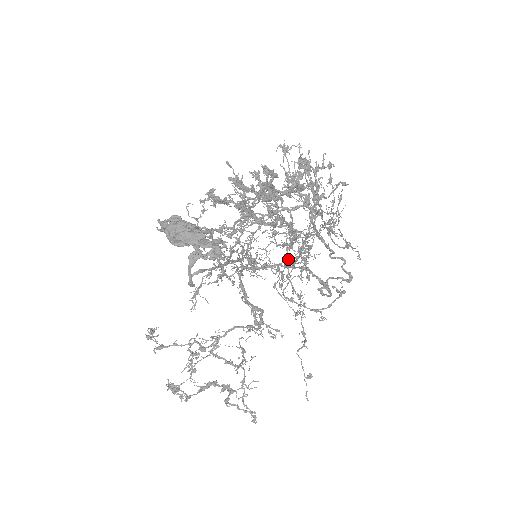
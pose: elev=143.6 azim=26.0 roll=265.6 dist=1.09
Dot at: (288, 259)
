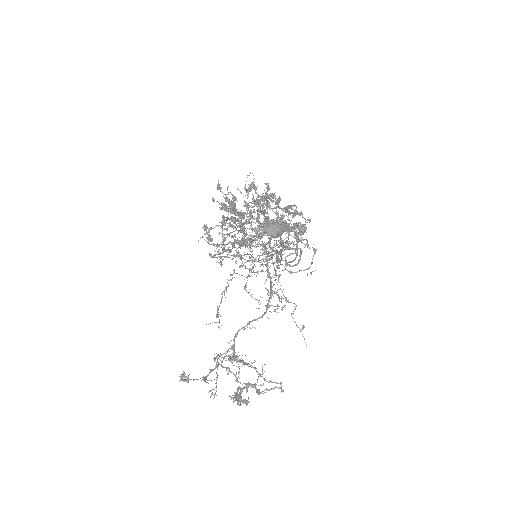
Dot at: occluded
